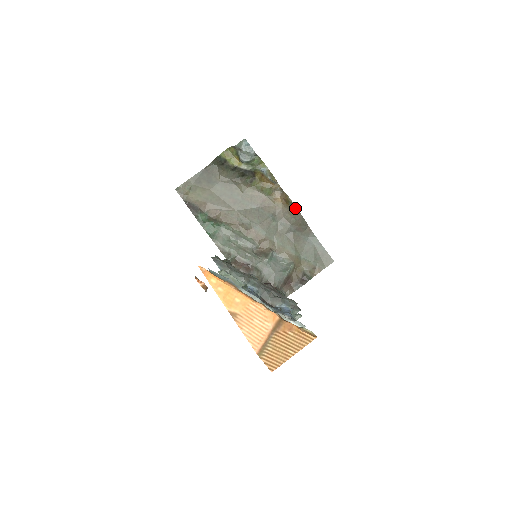
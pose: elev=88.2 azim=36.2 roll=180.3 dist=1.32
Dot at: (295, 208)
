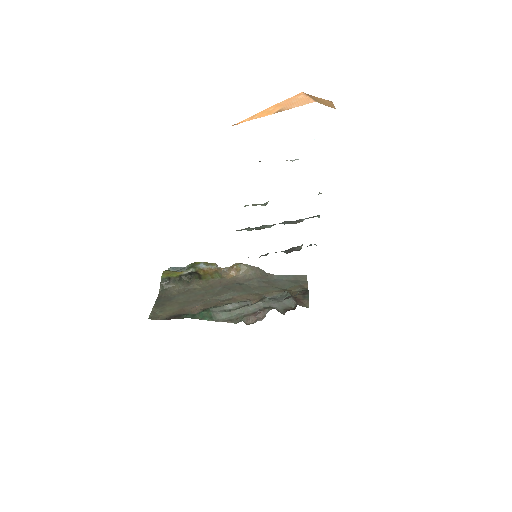
Dot at: (246, 266)
